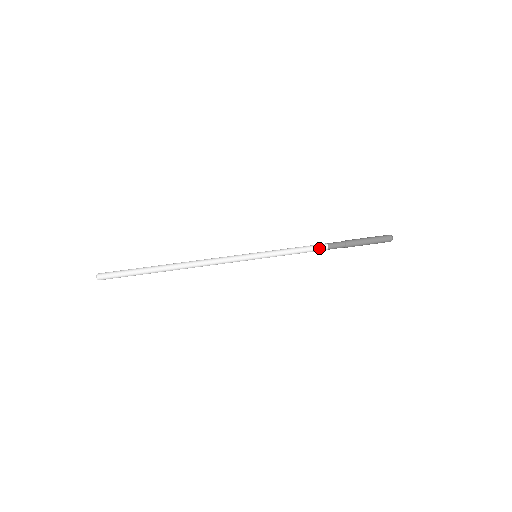
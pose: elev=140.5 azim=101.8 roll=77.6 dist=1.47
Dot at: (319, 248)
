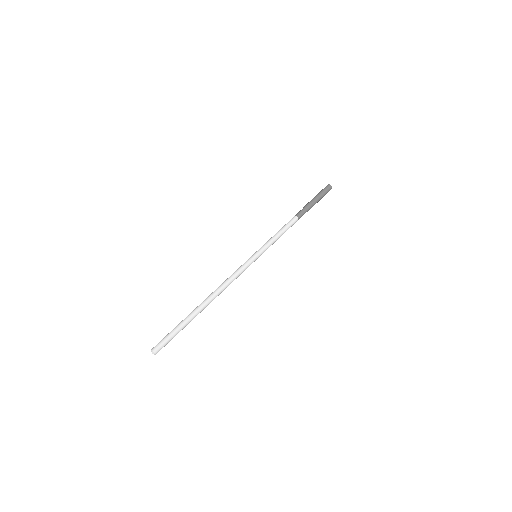
Dot at: (293, 222)
